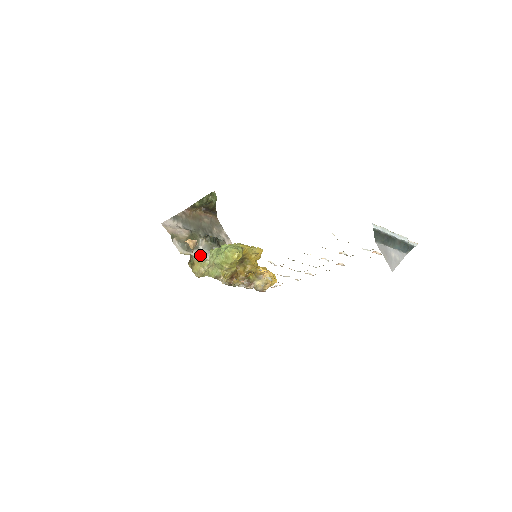
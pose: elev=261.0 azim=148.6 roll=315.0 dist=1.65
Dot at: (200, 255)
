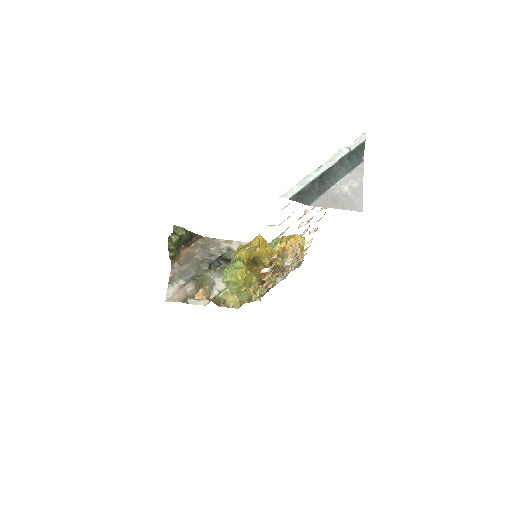
Dot at: (222, 286)
